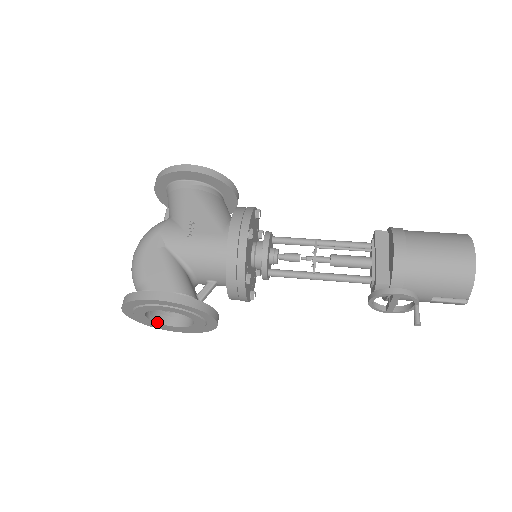
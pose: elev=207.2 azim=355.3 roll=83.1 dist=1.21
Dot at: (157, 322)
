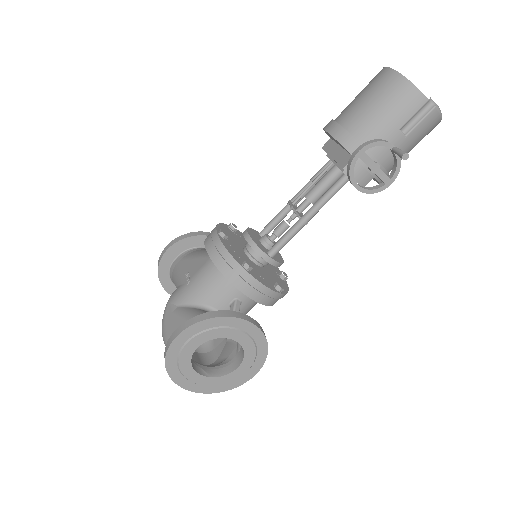
Dot at: (218, 376)
